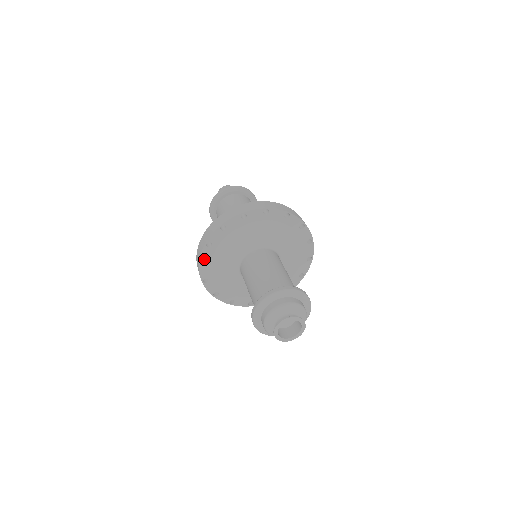
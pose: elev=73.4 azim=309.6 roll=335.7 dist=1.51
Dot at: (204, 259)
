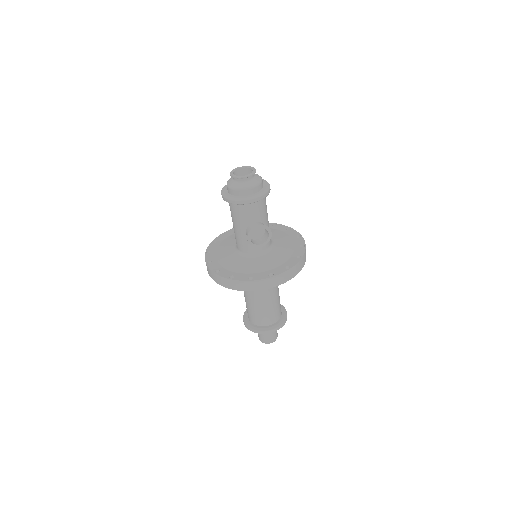
Dot at: (217, 240)
